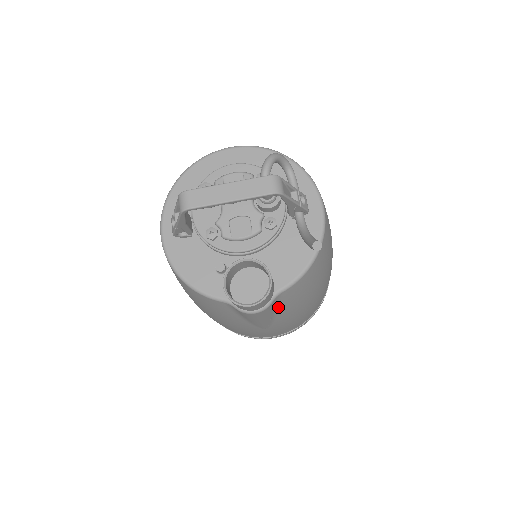
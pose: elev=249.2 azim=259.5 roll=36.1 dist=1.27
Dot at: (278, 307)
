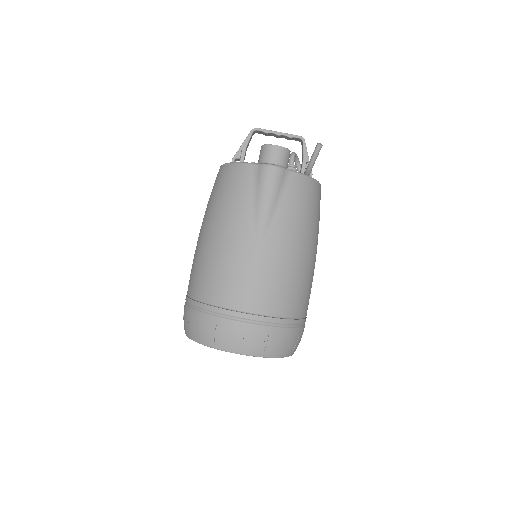
Dot at: (283, 194)
